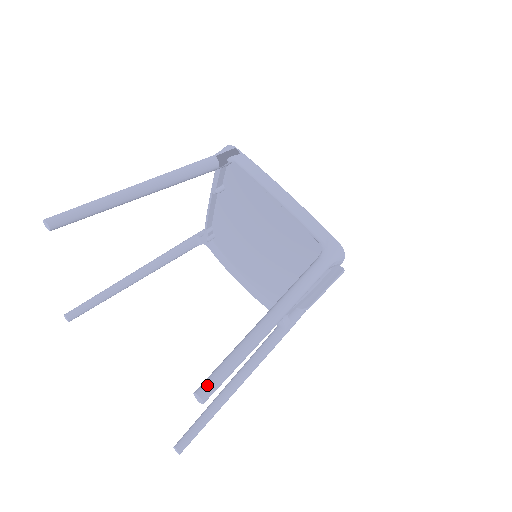
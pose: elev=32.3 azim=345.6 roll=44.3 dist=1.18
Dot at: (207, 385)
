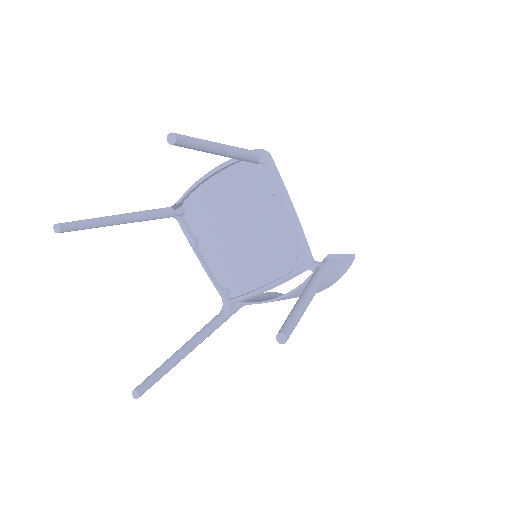
Dot at: occluded
